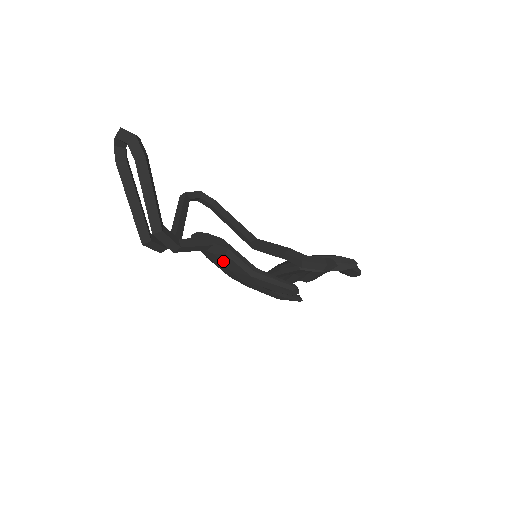
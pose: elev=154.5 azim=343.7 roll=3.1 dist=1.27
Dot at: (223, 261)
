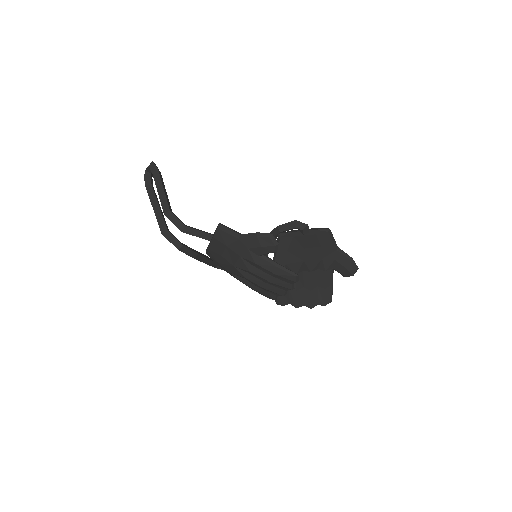
Dot at: (220, 239)
